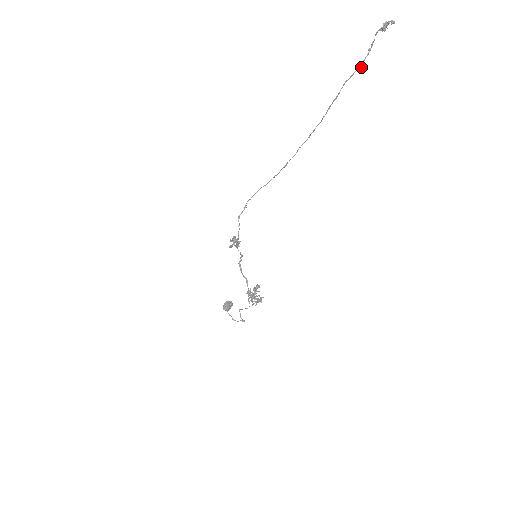
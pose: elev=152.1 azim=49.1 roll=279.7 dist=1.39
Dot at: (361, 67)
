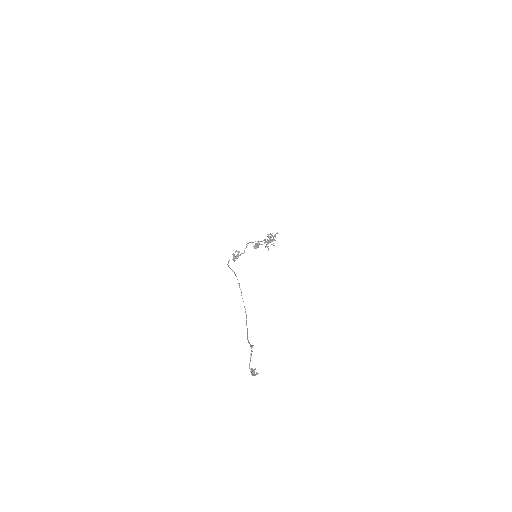
Dot at: (252, 345)
